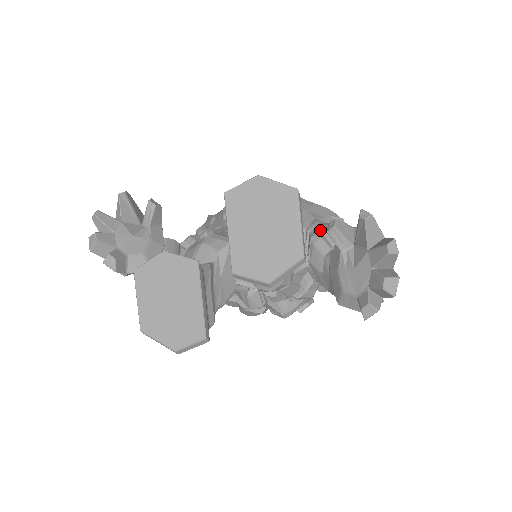
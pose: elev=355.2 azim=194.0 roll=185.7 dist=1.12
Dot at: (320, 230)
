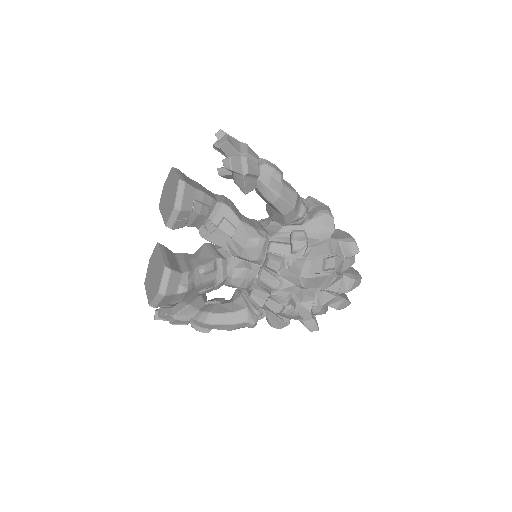
Dot at: occluded
